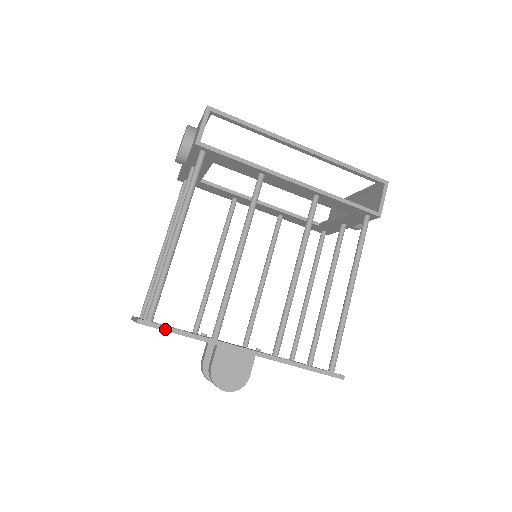
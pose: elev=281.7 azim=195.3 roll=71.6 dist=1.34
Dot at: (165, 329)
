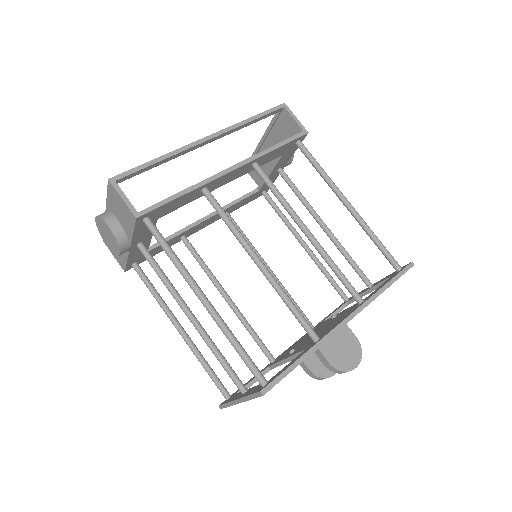
Dot at: (285, 375)
